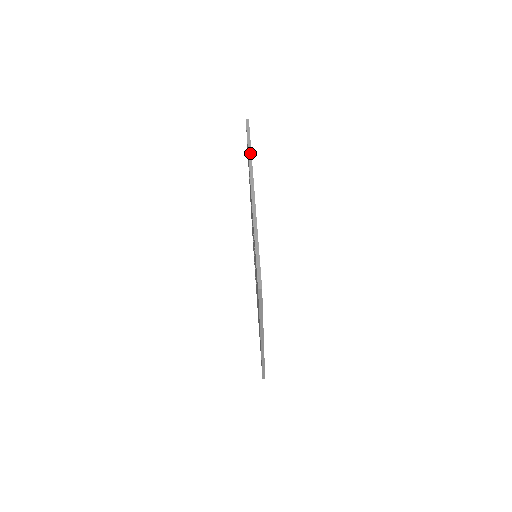
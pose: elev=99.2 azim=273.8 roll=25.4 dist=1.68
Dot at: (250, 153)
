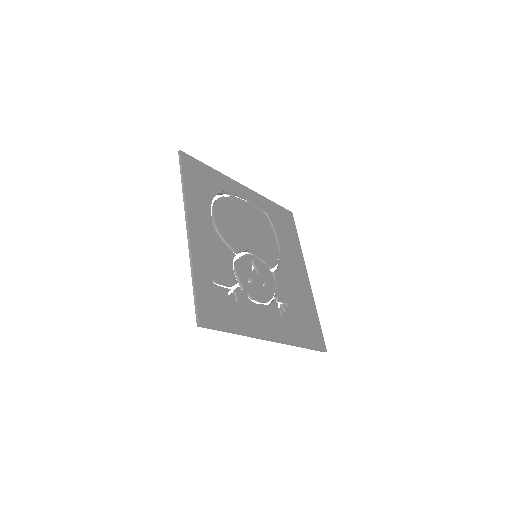
Dot at: (239, 334)
